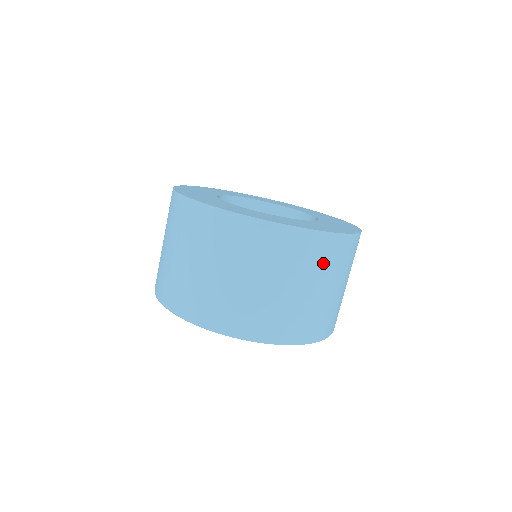
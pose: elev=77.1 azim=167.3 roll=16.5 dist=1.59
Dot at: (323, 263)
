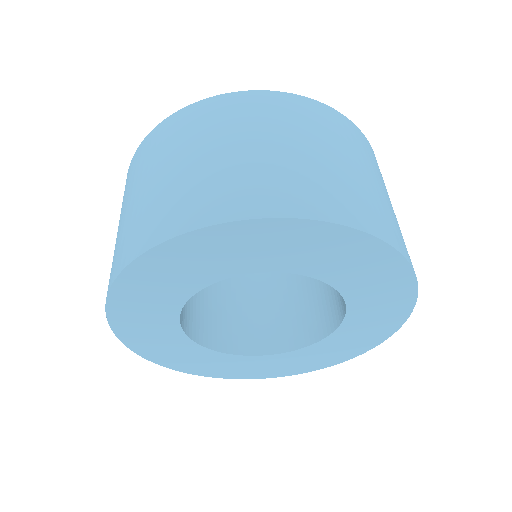
Dot at: occluded
